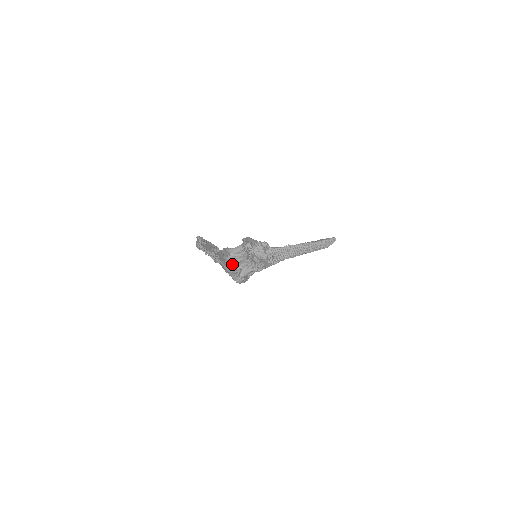
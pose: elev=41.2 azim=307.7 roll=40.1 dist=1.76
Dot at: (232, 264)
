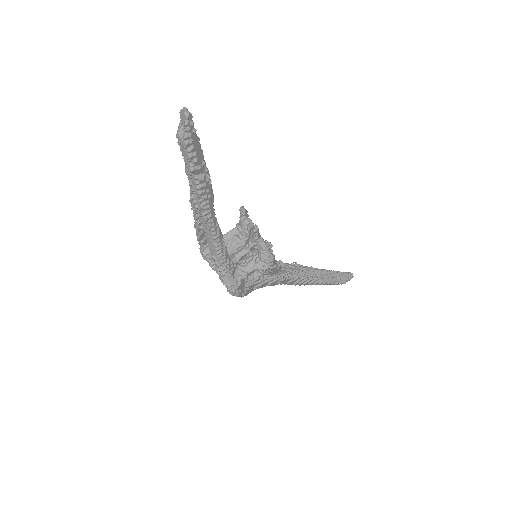
Dot at: (224, 245)
